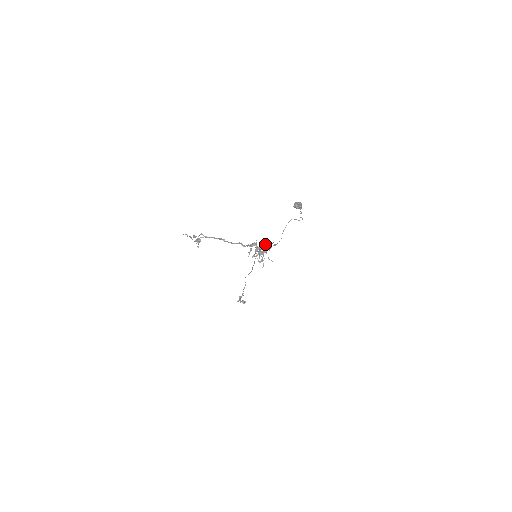
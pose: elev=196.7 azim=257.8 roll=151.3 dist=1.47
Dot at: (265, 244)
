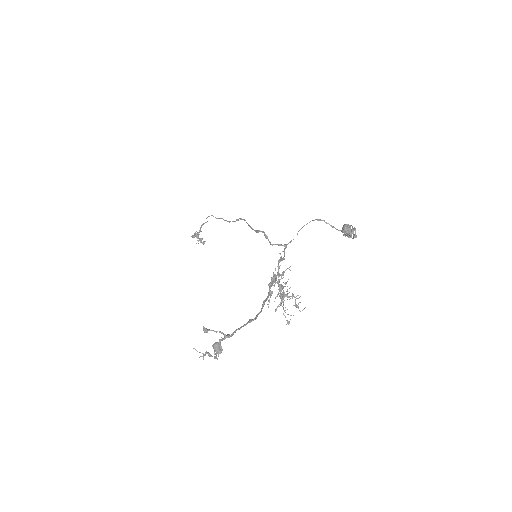
Dot at: occluded
